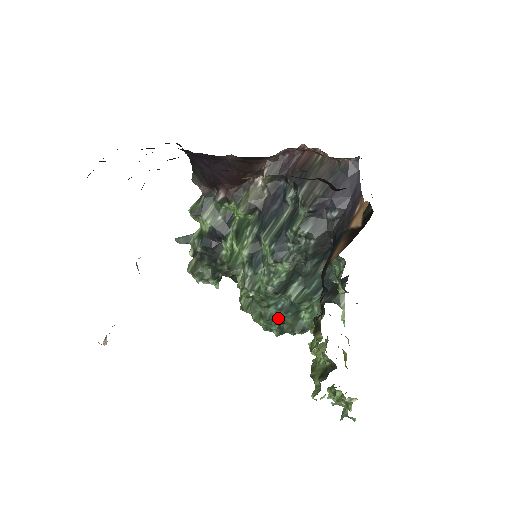
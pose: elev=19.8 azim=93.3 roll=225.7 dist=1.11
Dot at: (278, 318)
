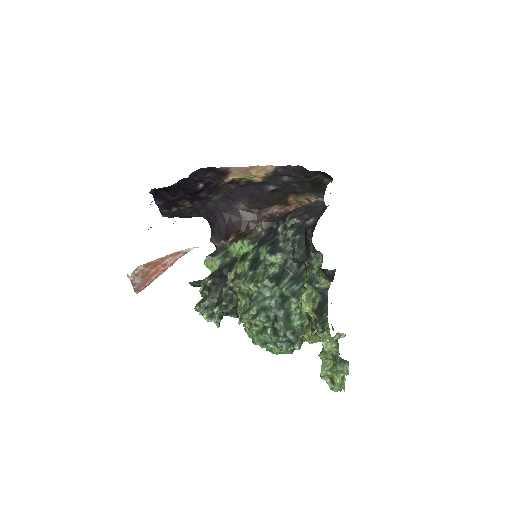
Dot at: (272, 315)
